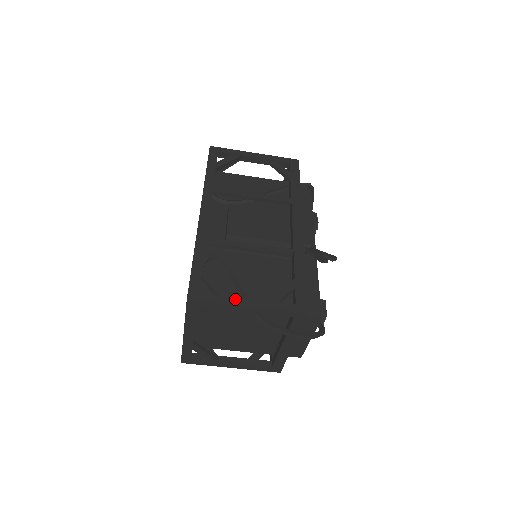
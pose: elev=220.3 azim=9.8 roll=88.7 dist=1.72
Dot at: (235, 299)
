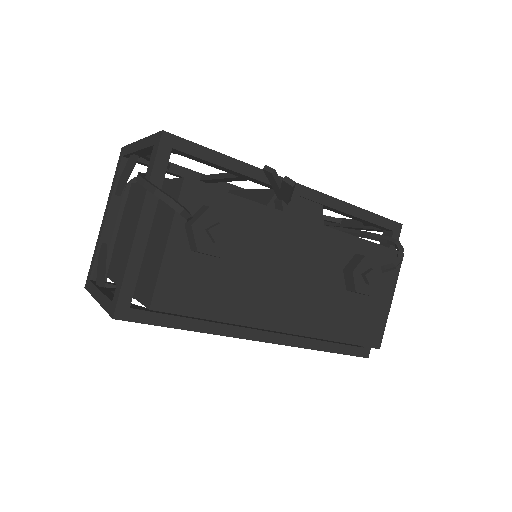
Dot at: occluded
